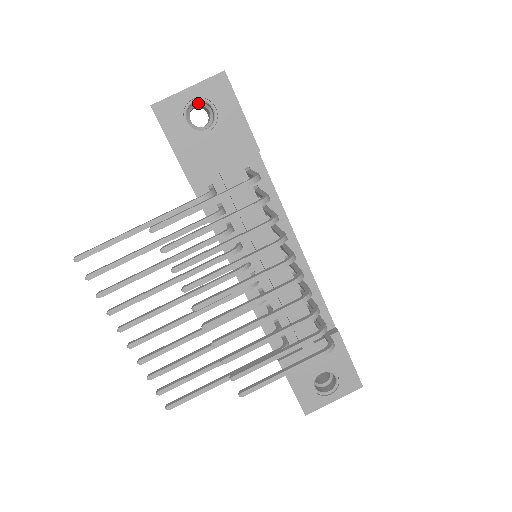
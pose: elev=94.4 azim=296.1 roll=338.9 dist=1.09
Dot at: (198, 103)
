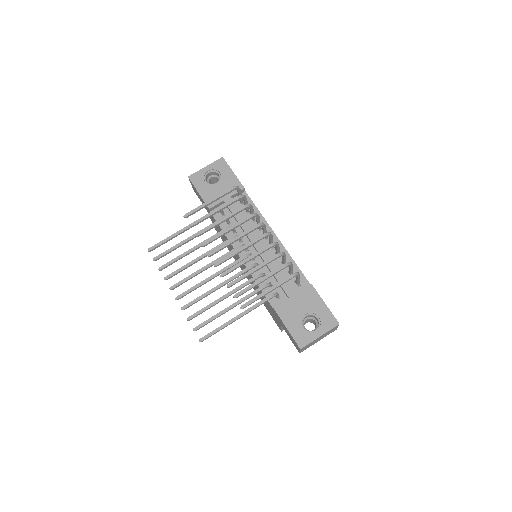
Dot at: (212, 176)
